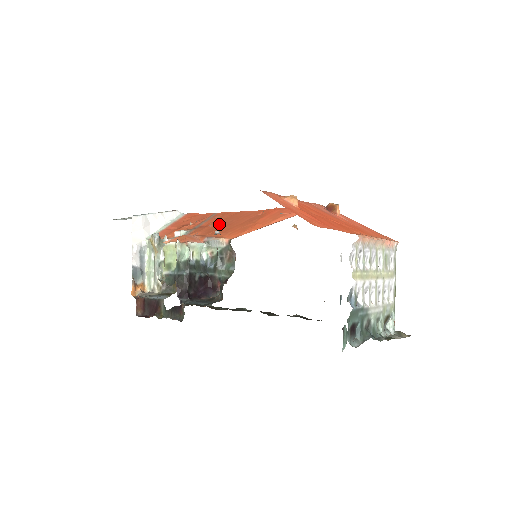
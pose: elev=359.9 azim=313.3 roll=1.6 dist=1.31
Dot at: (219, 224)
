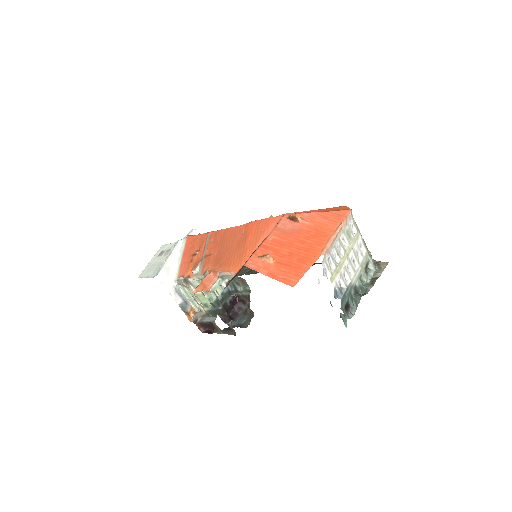
Dot at: (219, 251)
